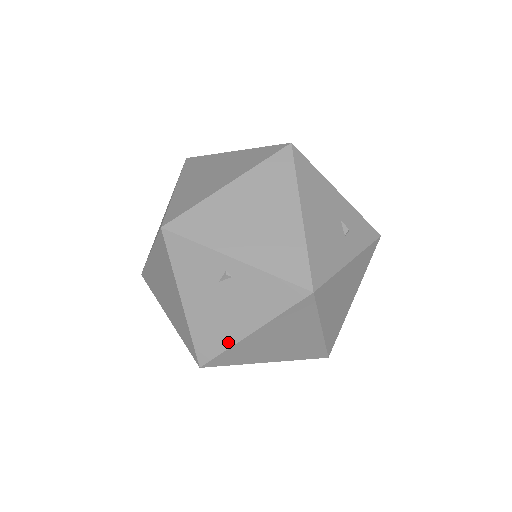
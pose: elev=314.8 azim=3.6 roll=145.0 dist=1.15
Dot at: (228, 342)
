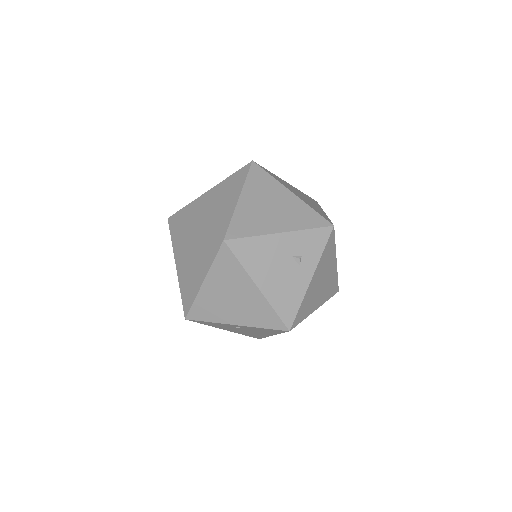
Dot at: (264, 336)
